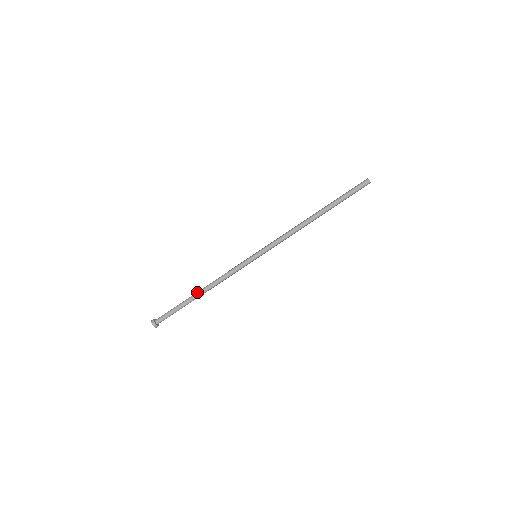
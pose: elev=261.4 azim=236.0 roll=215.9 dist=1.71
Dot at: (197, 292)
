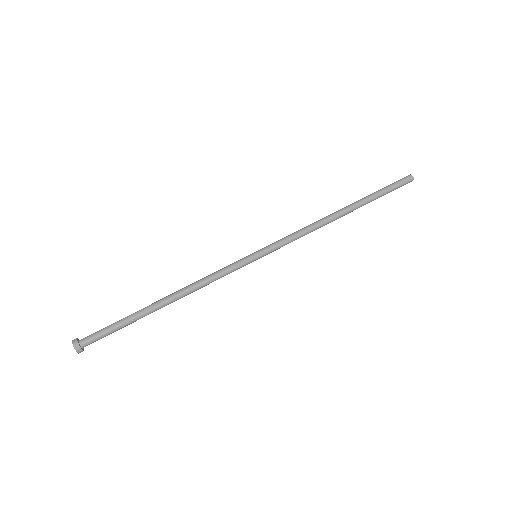
Dot at: (158, 300)
